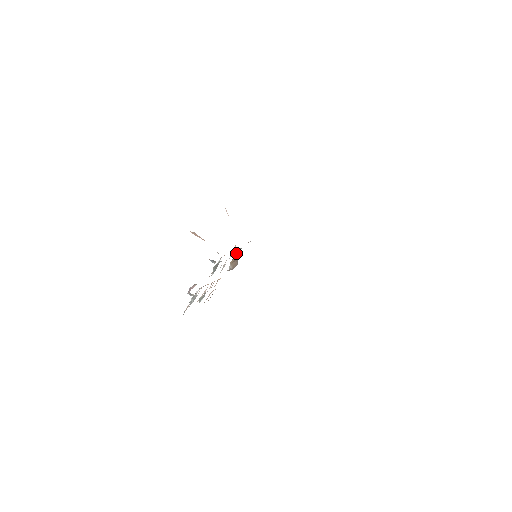
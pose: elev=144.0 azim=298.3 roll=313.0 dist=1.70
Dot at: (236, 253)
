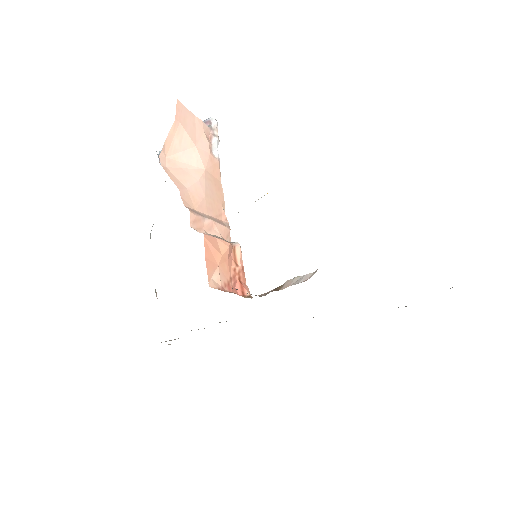
Dot at: occluded
